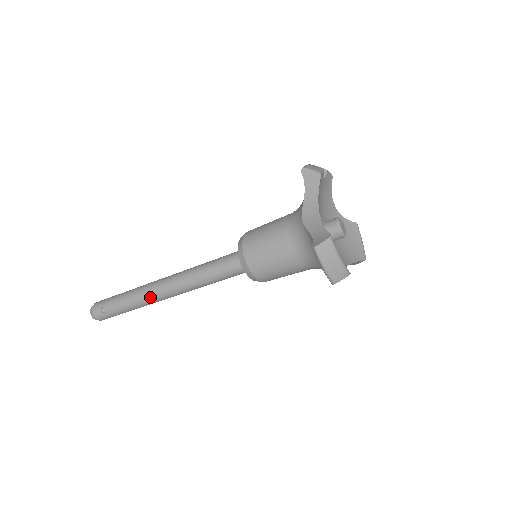
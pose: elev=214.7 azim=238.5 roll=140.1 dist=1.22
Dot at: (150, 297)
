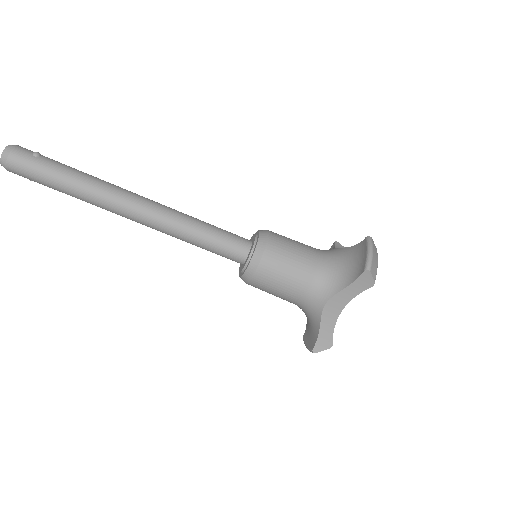
Dot at: (118, 190)
